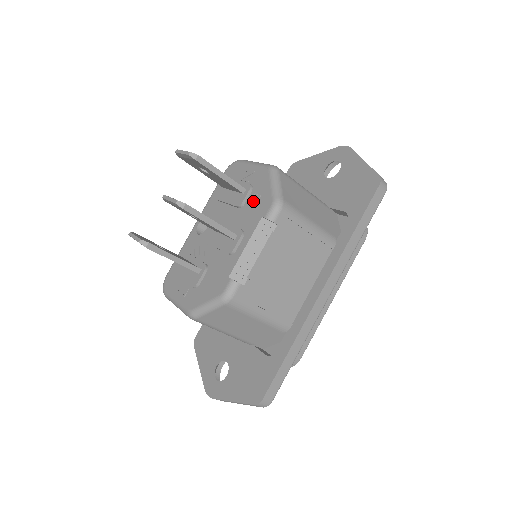
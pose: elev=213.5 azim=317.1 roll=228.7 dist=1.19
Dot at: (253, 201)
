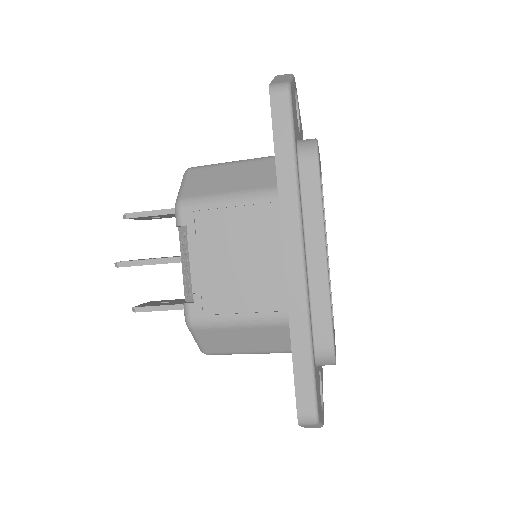
Dot at: occluded
